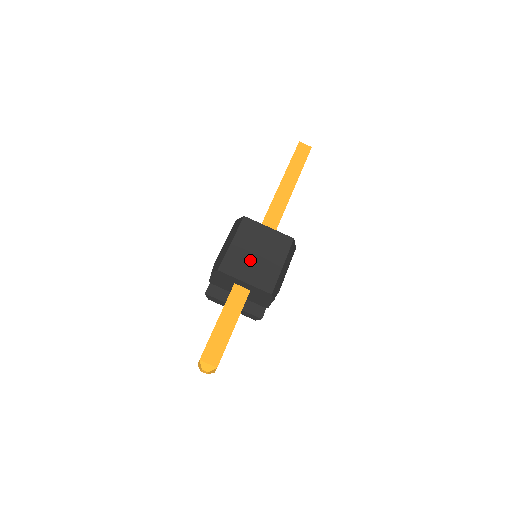
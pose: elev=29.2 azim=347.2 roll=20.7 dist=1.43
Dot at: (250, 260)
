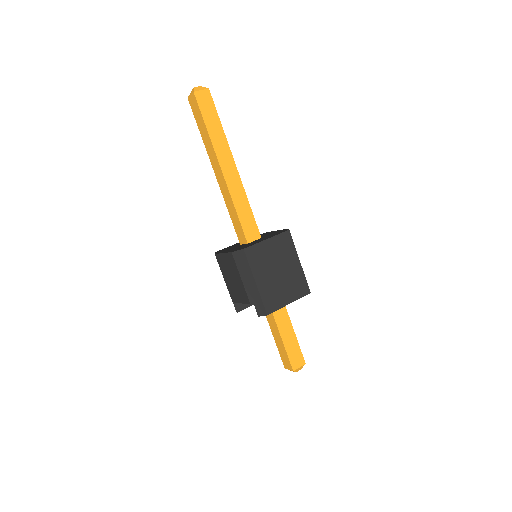
Dot at: (279, 283)
